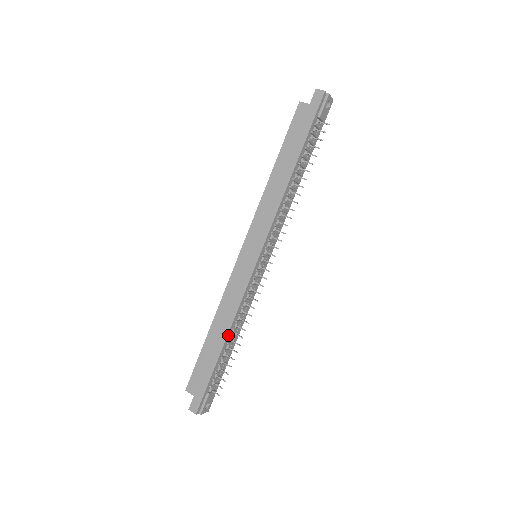
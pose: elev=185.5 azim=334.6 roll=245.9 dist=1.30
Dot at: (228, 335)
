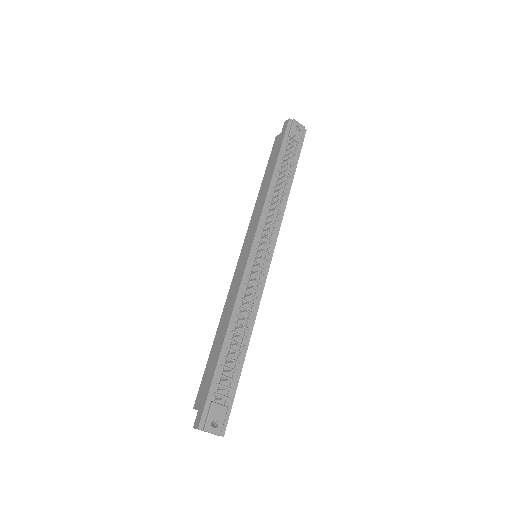
Dot at: (229, 329)
